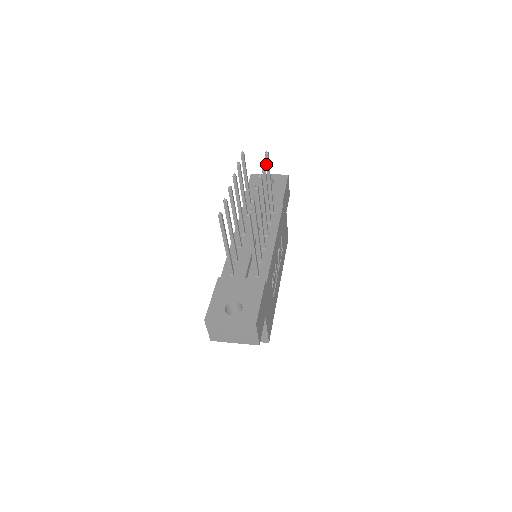
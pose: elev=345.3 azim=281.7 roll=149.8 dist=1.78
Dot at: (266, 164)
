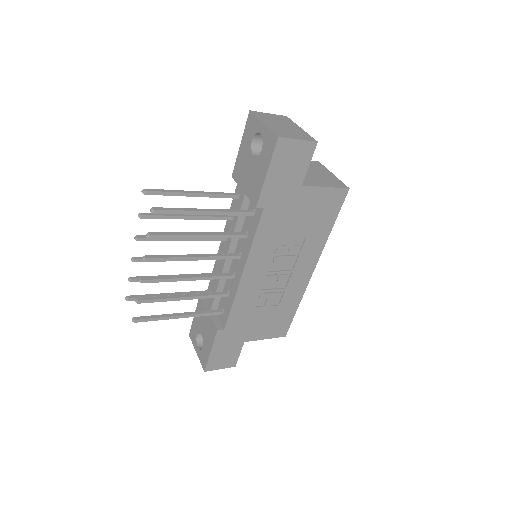
Dot at: (170, 211)
